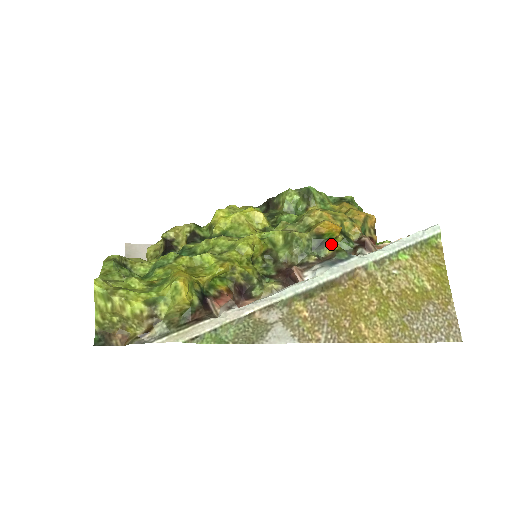
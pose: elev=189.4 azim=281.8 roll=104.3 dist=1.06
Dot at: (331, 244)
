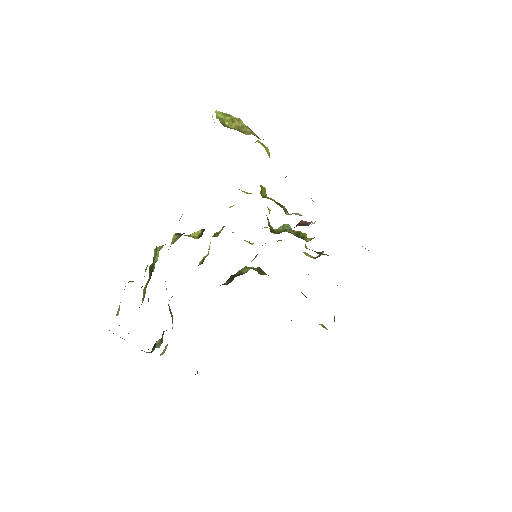
Dot at: (307, 238)
